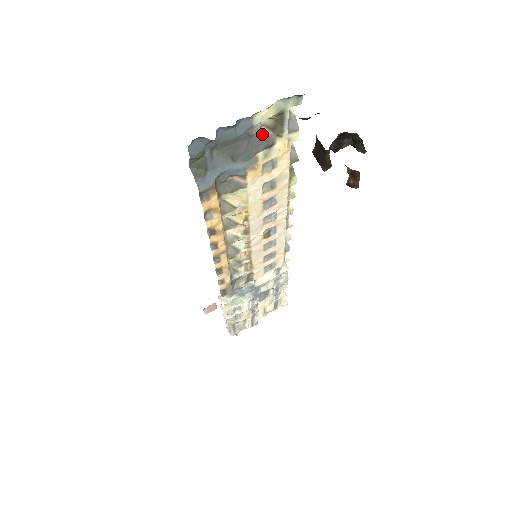
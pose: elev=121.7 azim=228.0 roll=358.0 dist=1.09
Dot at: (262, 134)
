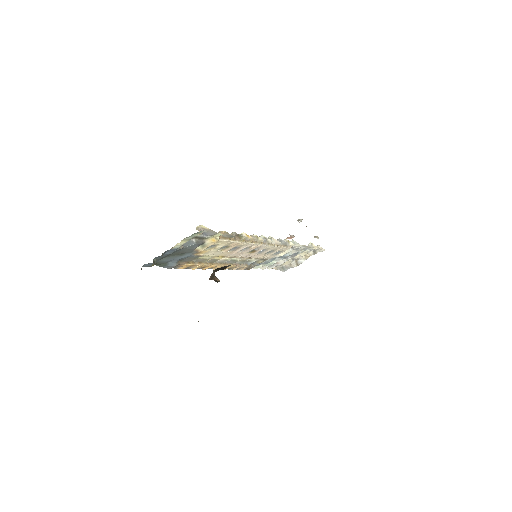
Dot at: (192, 241)
